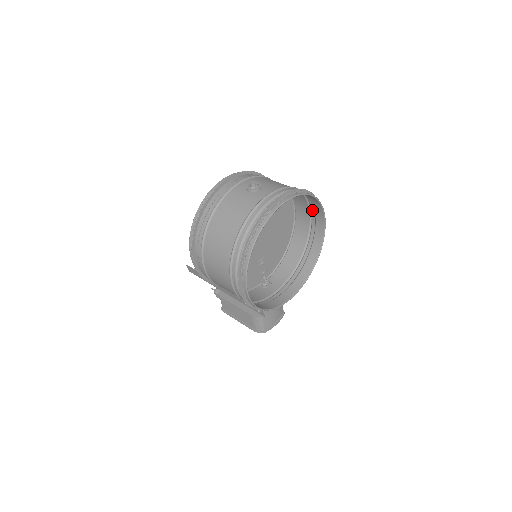
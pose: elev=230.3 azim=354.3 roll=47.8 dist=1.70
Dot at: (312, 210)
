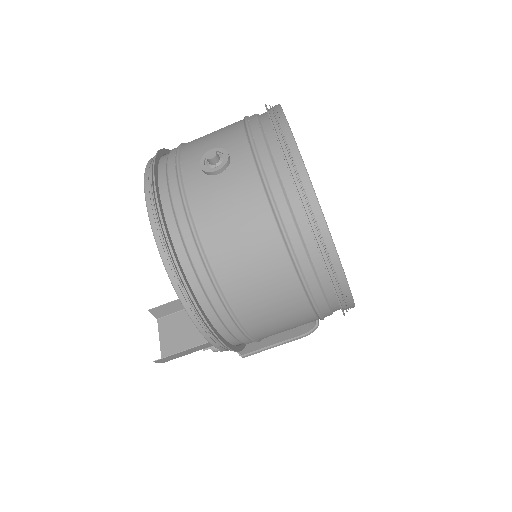
Dot at: occluded
